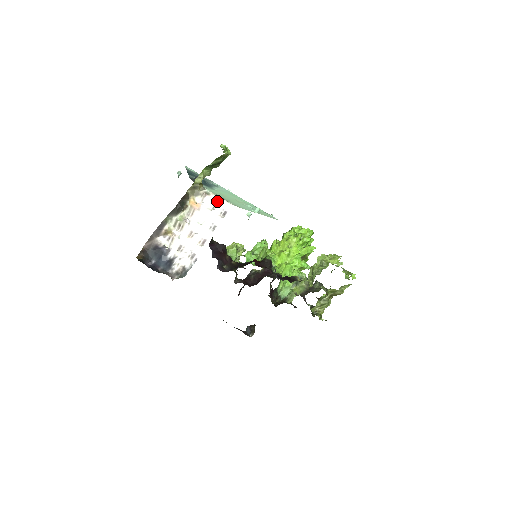
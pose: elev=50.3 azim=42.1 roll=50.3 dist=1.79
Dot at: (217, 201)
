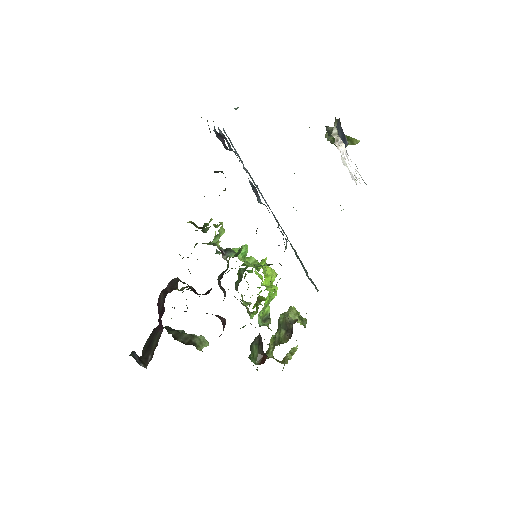
Dot at: (345, 163)
